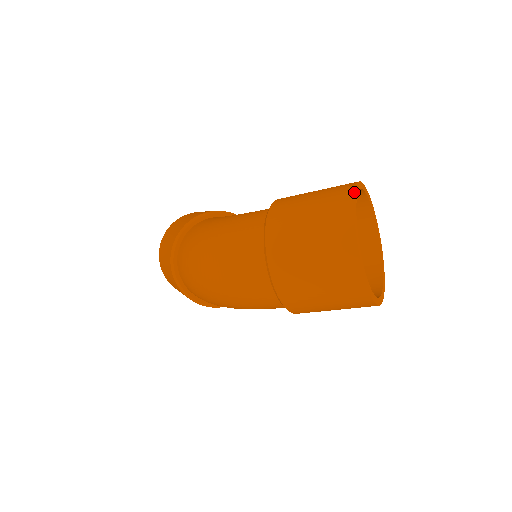
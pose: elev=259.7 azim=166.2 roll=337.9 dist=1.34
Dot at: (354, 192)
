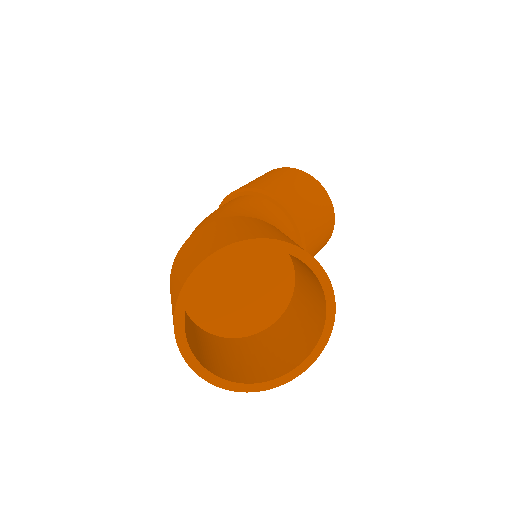
Dot at: (198, 264)
